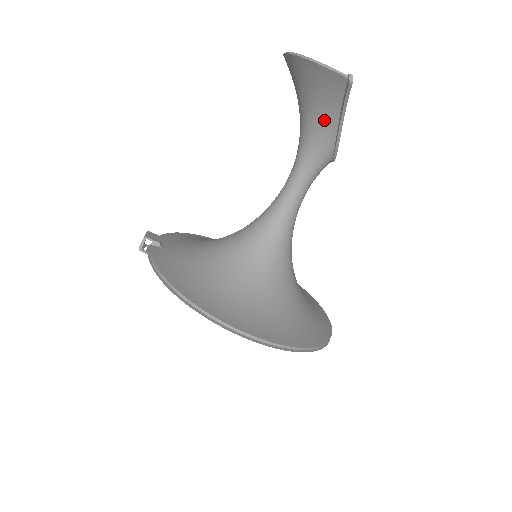
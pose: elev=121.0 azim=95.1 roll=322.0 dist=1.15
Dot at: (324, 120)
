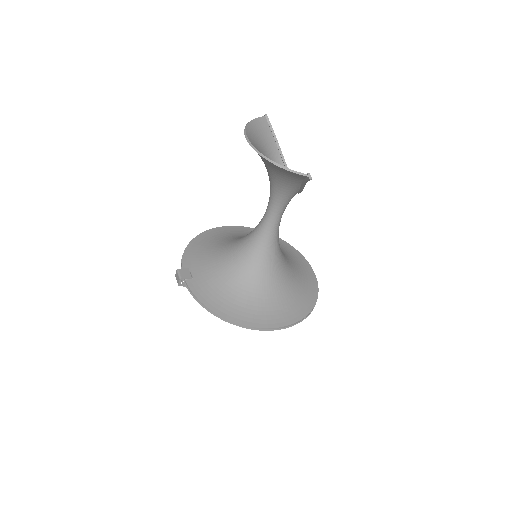
Dot at: (290, 184)
